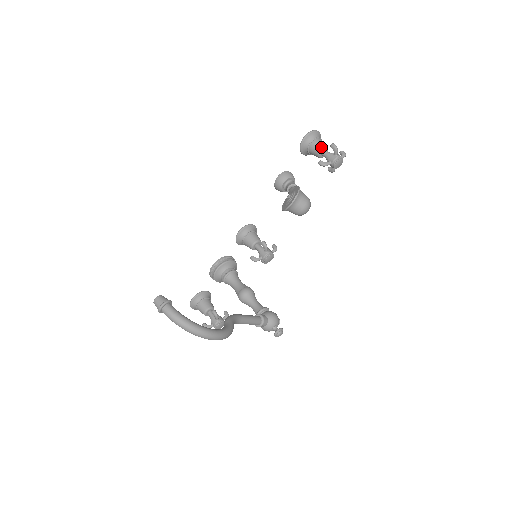
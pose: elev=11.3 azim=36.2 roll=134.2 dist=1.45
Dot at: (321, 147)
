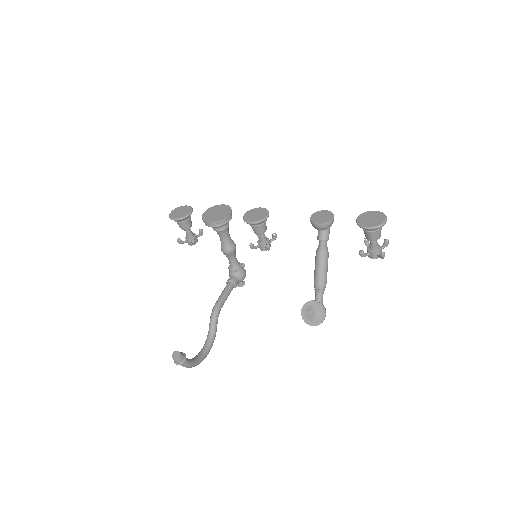
Dot at: (375, 241)
